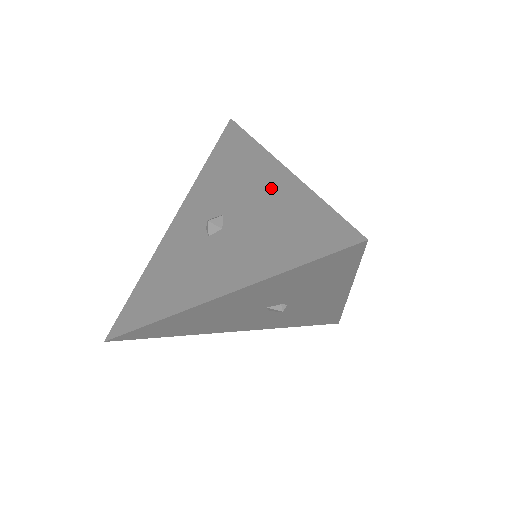
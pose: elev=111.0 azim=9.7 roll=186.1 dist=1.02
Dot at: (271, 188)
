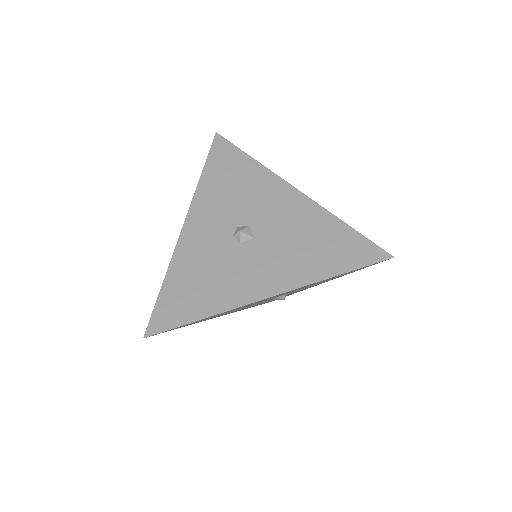
Dot at: (294, 208)
